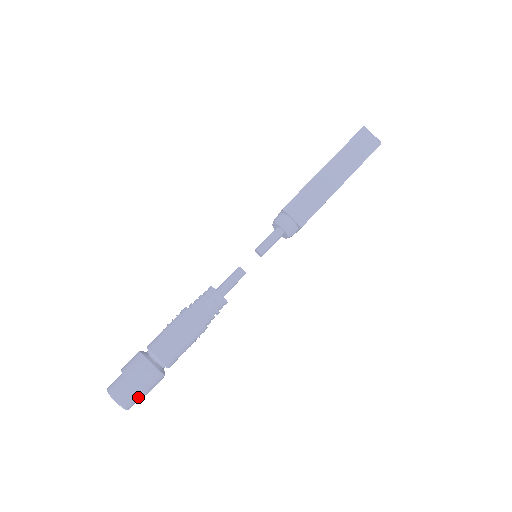
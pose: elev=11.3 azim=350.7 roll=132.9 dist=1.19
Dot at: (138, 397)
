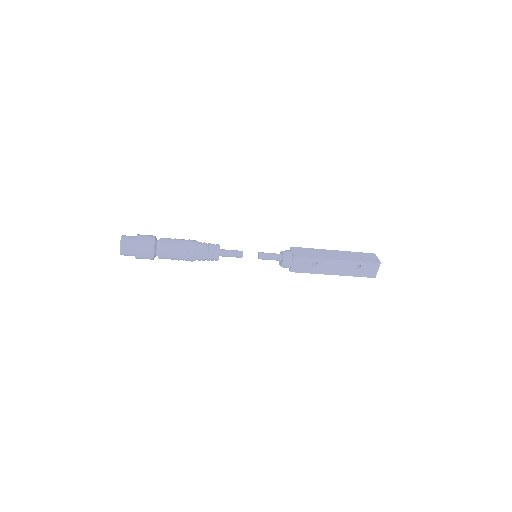
Dot at: (131, 247)
